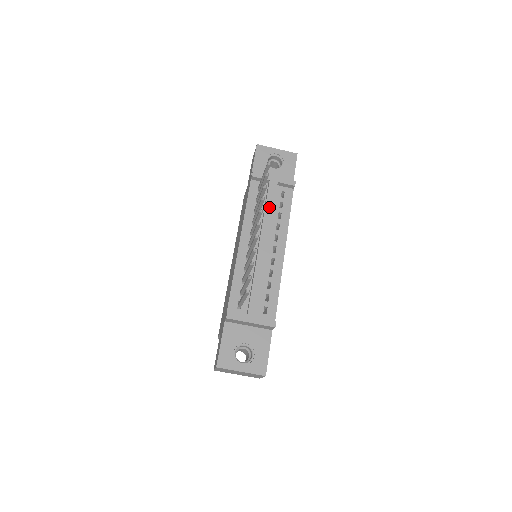
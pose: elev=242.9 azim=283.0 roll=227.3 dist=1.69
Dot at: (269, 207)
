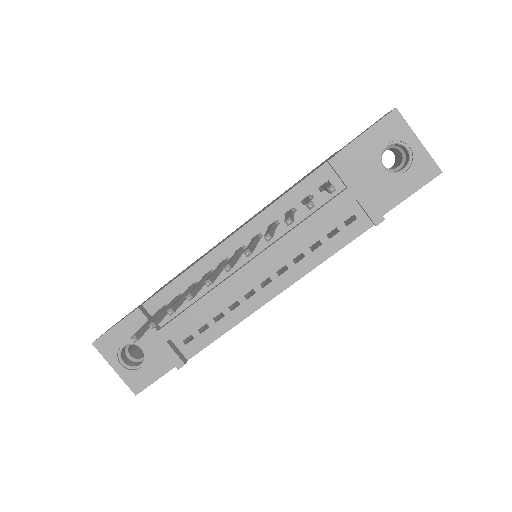
Dot at: (308, 226)
